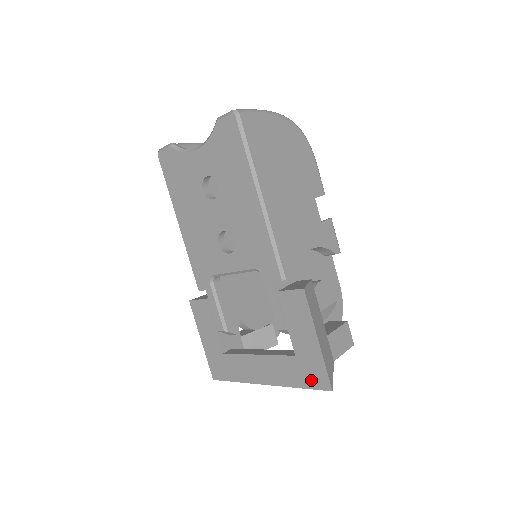
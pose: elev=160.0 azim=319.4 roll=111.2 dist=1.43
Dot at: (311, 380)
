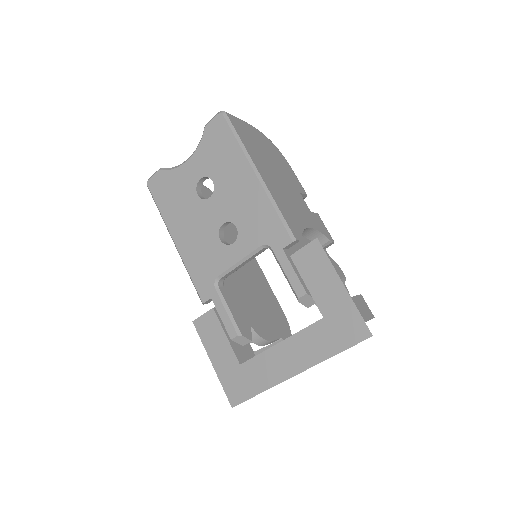
Dot at: (347, 337)
